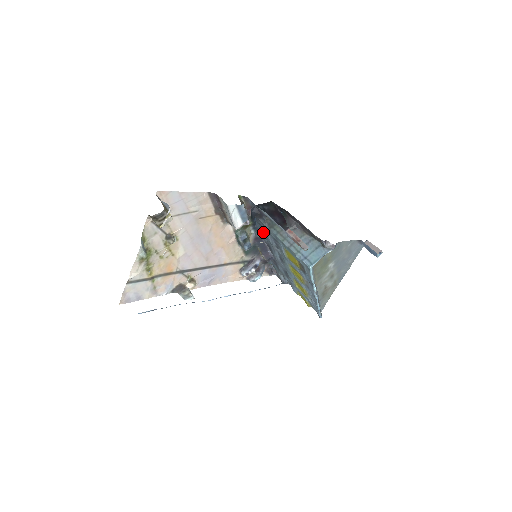
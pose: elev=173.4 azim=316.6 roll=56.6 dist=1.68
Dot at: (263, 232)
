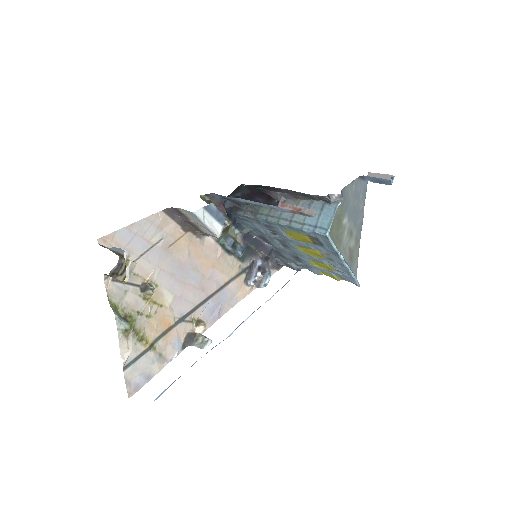
Dot at: (249, 225)
